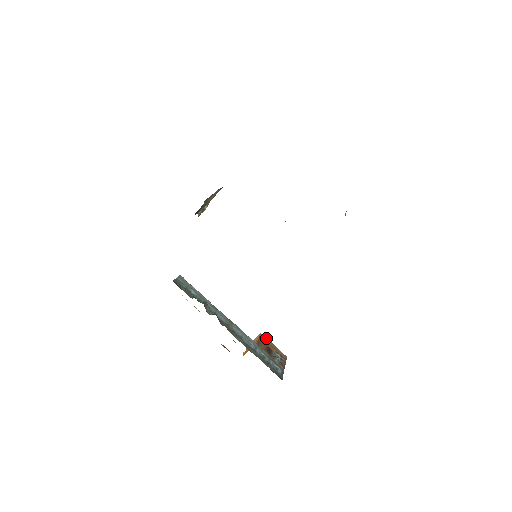
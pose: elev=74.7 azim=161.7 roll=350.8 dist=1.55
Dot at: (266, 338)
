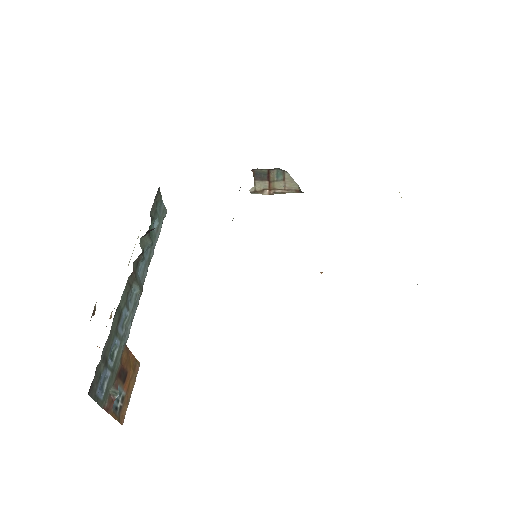
Dot at: occluded
